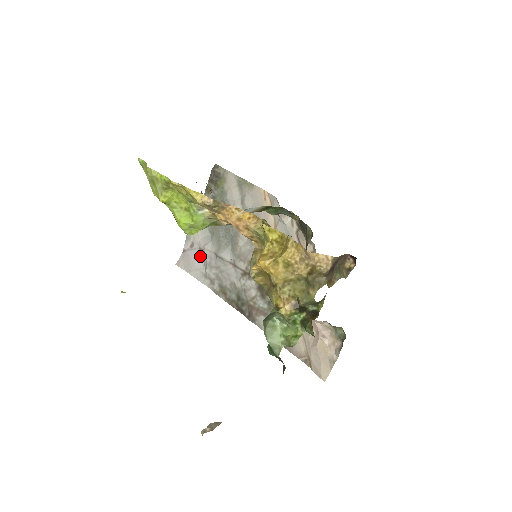
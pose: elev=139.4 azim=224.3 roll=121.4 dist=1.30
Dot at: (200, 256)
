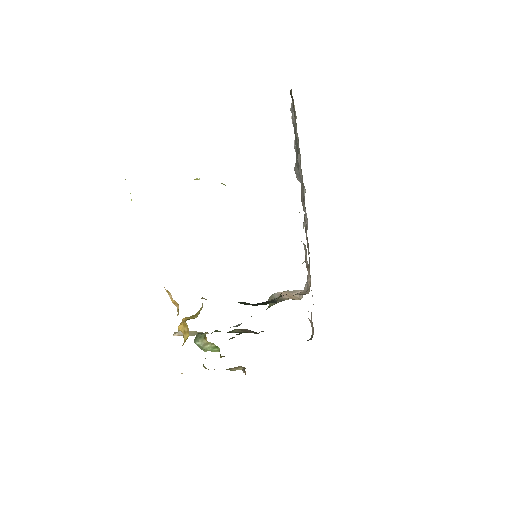
Dot at: occluded
